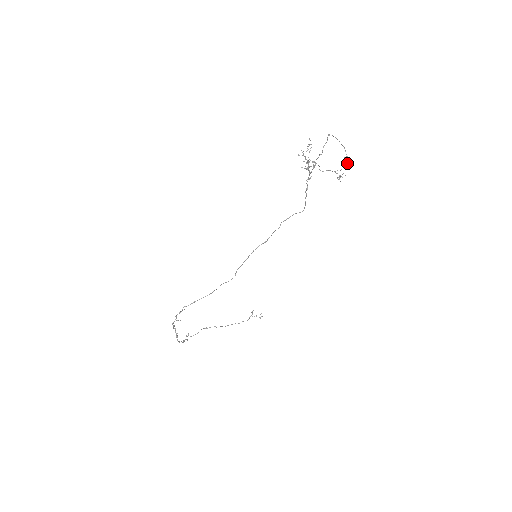
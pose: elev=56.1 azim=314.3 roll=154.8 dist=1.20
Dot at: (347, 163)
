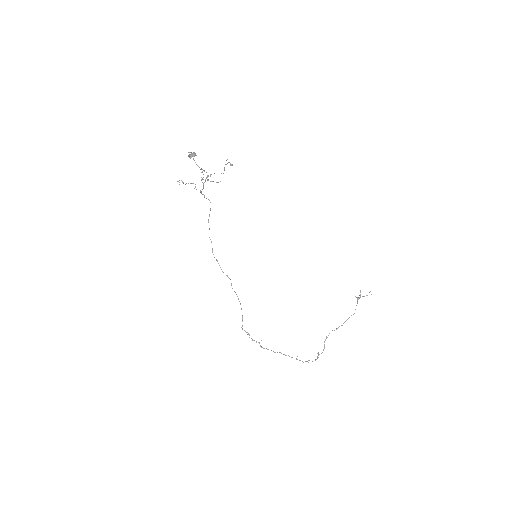
Dot at: (189, 157)
